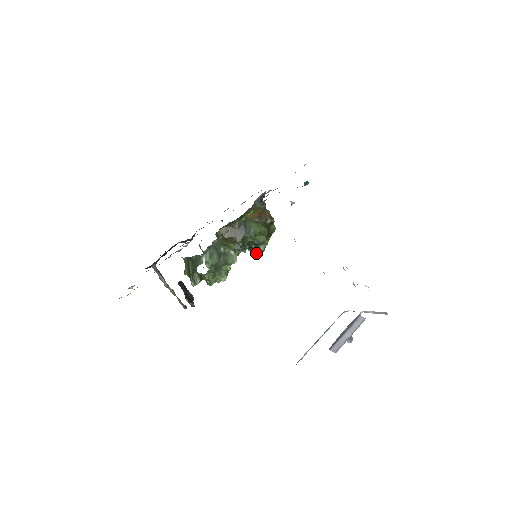
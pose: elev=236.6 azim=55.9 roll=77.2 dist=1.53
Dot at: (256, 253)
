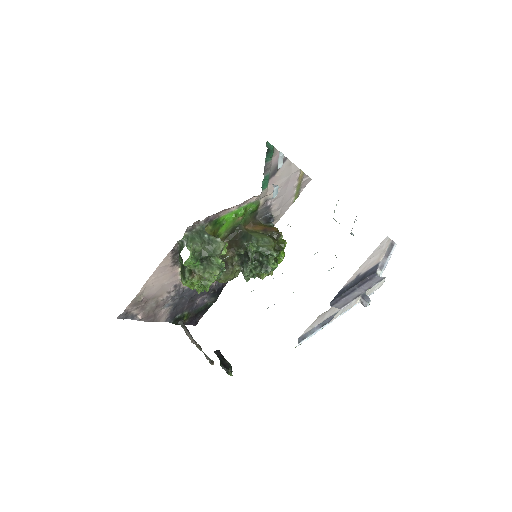
Dot at: (267, 269)
